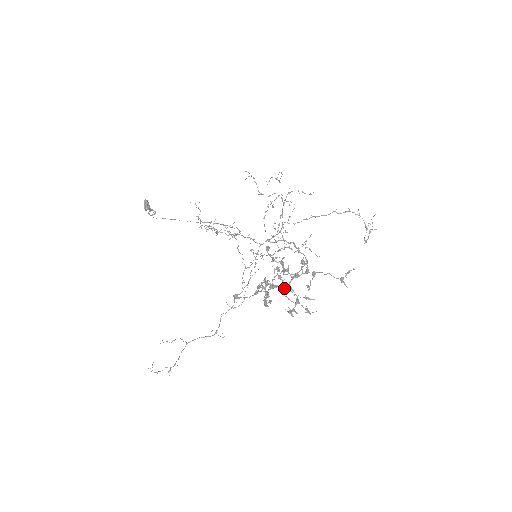
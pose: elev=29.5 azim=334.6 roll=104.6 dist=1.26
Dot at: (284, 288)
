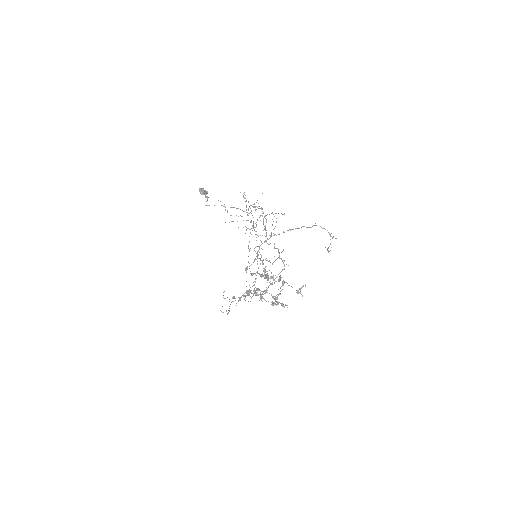
Dot at: occluded
